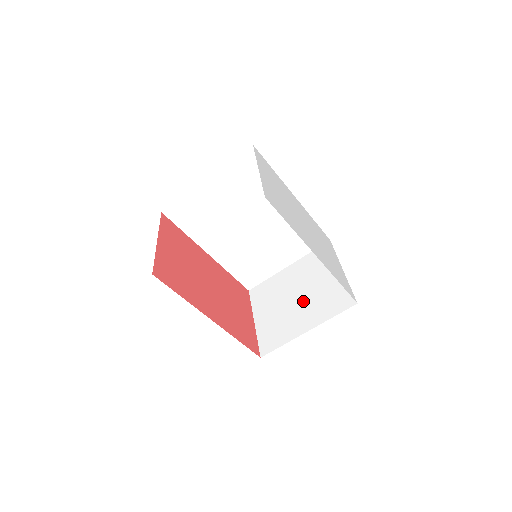
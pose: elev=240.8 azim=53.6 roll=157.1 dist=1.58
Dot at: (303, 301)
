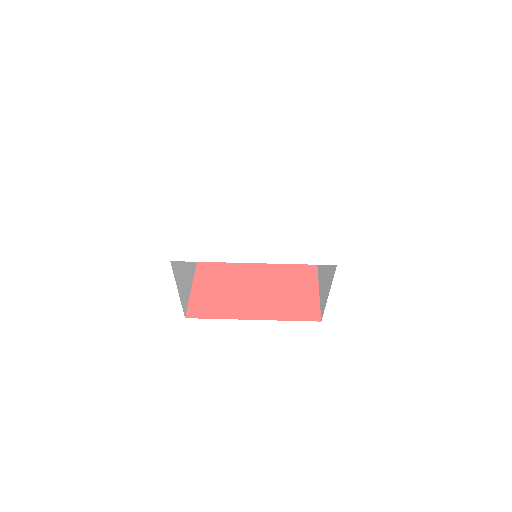
Dot at: occluded
